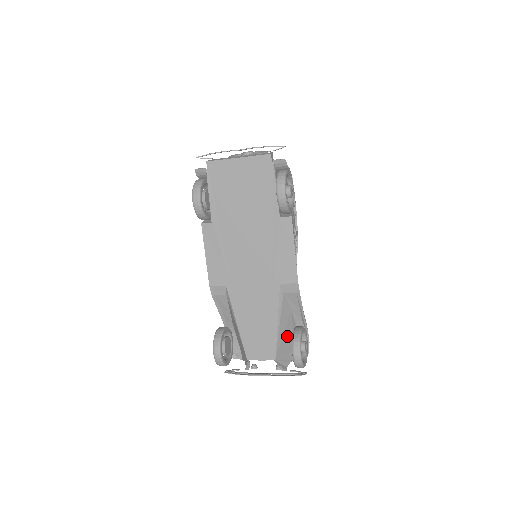
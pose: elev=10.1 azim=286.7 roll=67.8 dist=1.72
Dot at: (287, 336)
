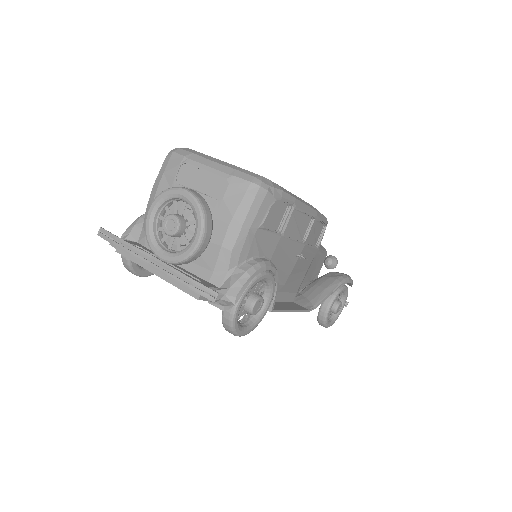
Dot at: occluded
